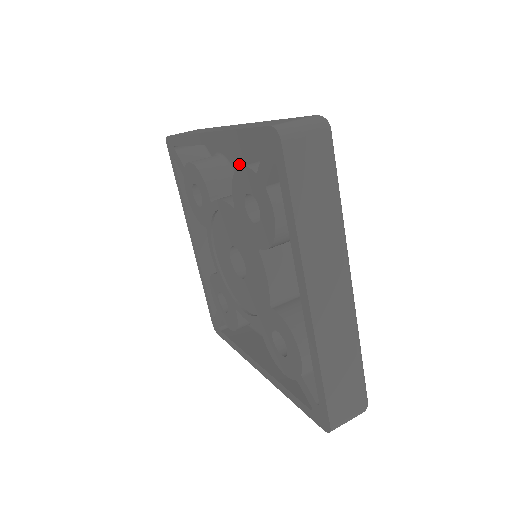
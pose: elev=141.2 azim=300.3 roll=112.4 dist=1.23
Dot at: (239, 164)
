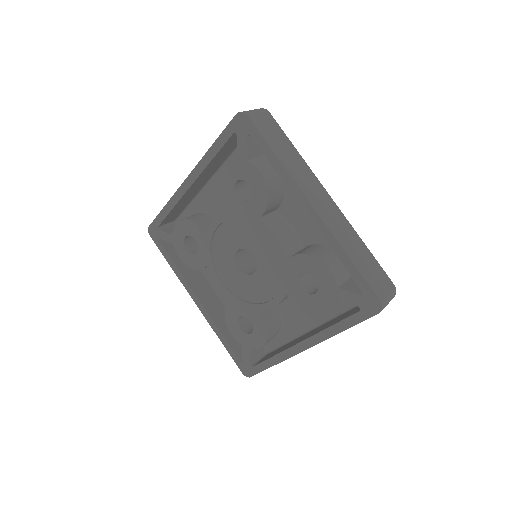
Dot at: (214, 203)
